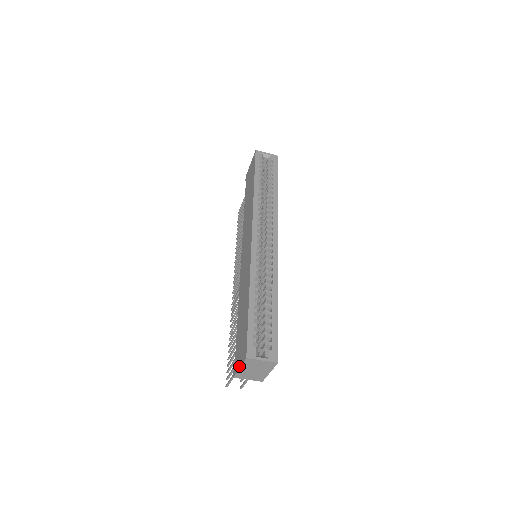
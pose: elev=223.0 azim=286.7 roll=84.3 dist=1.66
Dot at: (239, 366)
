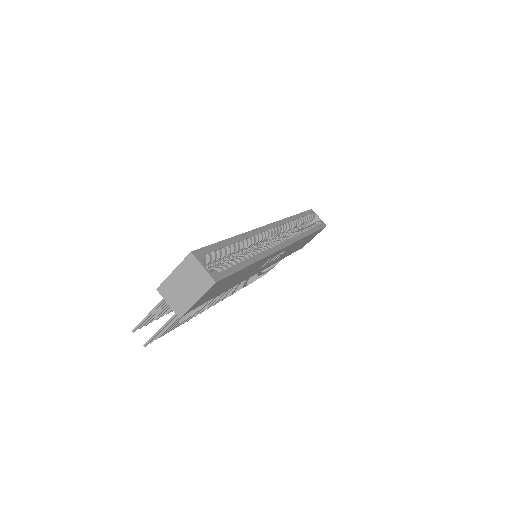
Dot at: (174, 270)
